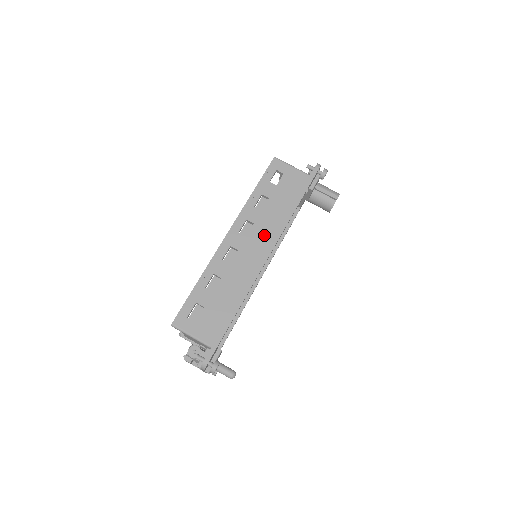
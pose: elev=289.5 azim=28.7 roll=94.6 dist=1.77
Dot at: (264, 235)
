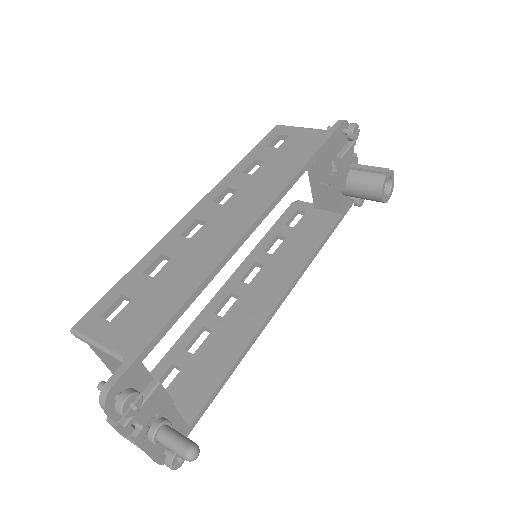
Dot at: (251, 199)
